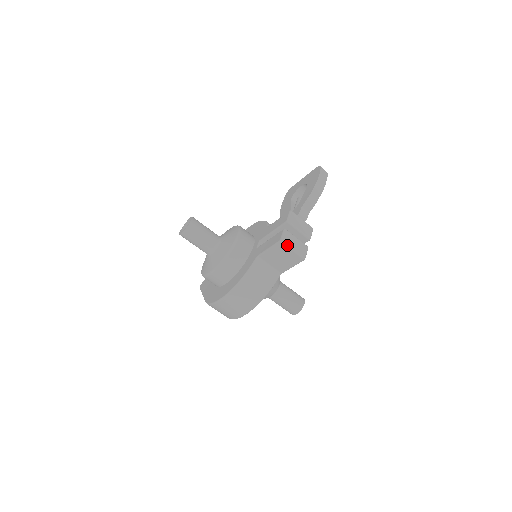
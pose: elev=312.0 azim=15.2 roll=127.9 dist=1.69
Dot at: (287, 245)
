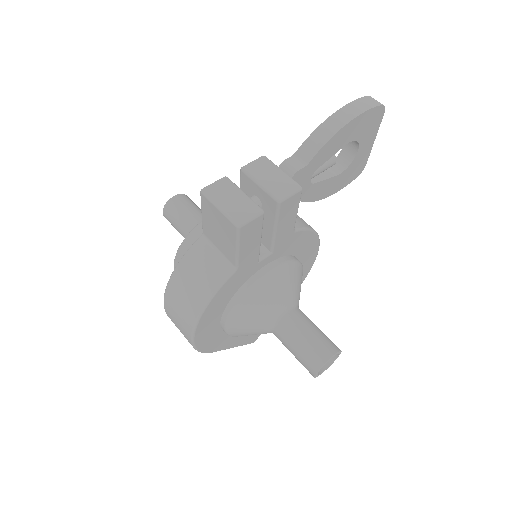
Dot at: (210, 198)
